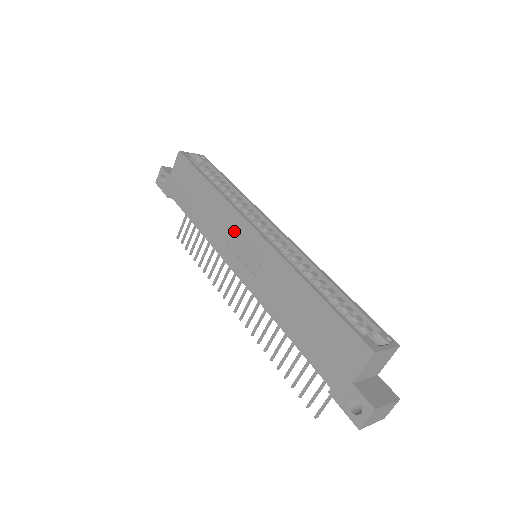
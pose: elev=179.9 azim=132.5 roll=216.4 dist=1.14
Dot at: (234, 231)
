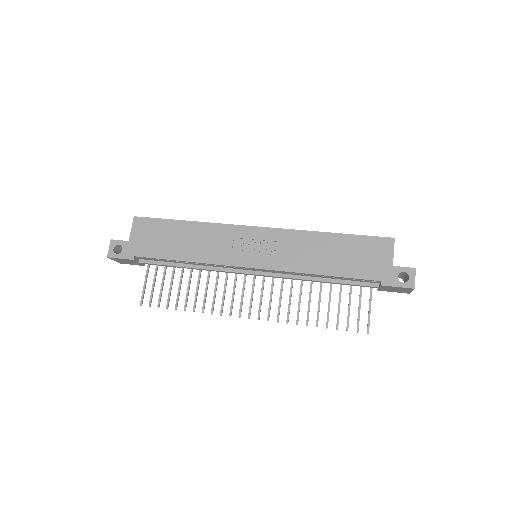
Dot at: (236, 240)
